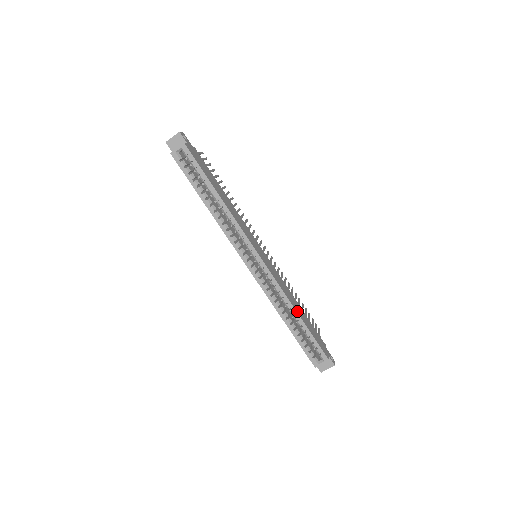
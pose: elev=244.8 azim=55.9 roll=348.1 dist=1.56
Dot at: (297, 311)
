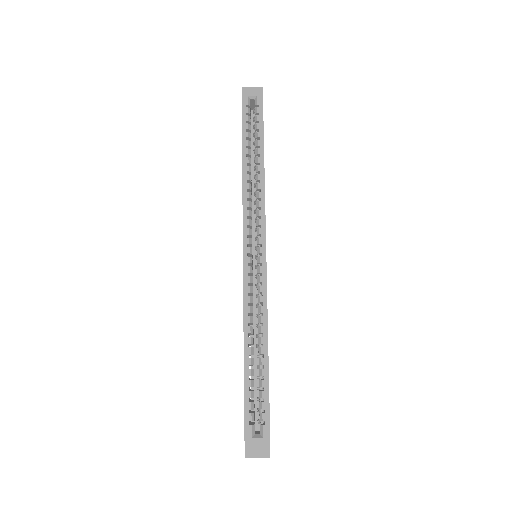
Dot at: occluded
